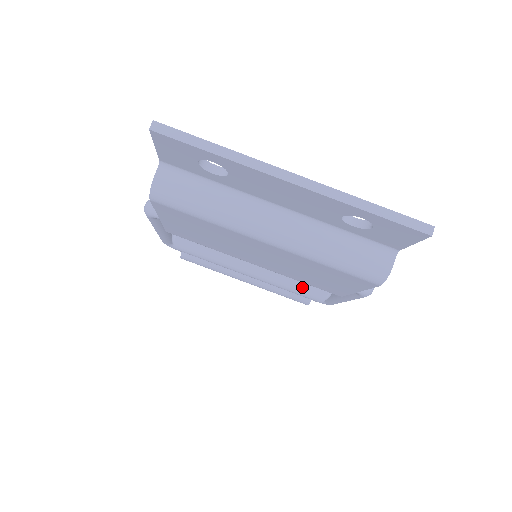
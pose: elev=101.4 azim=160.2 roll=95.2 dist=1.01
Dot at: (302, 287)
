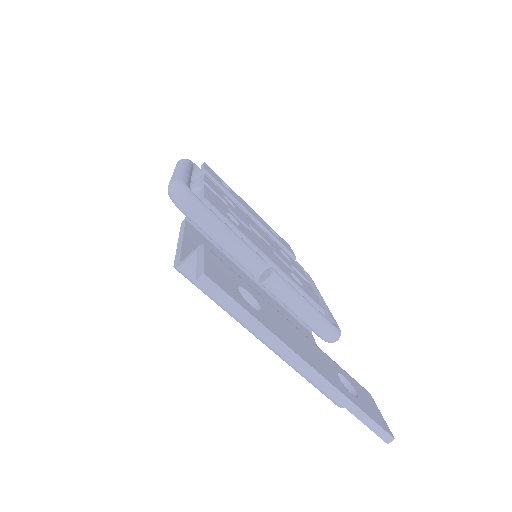
Dot at: occluded
